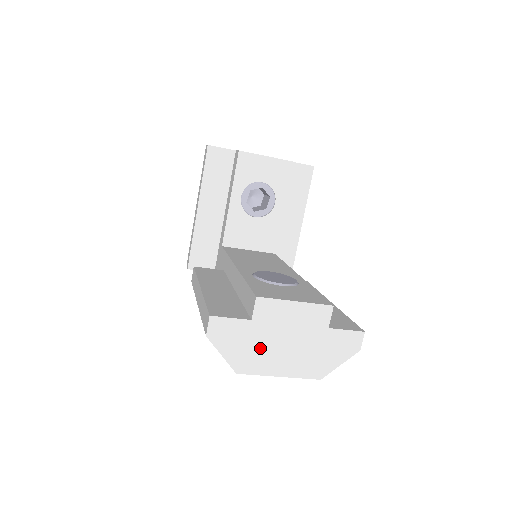
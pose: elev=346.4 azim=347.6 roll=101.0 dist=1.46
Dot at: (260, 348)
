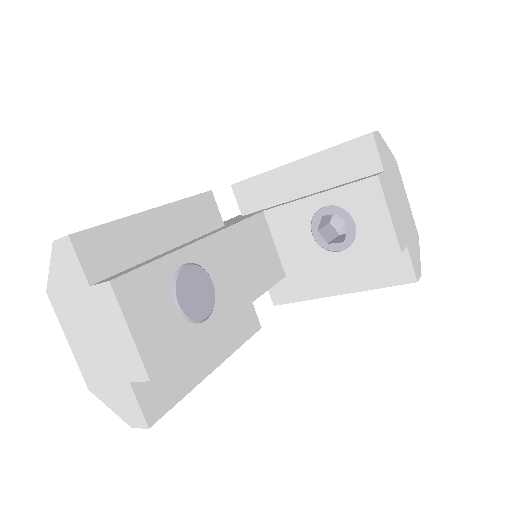
Dot at: (76, 308)
